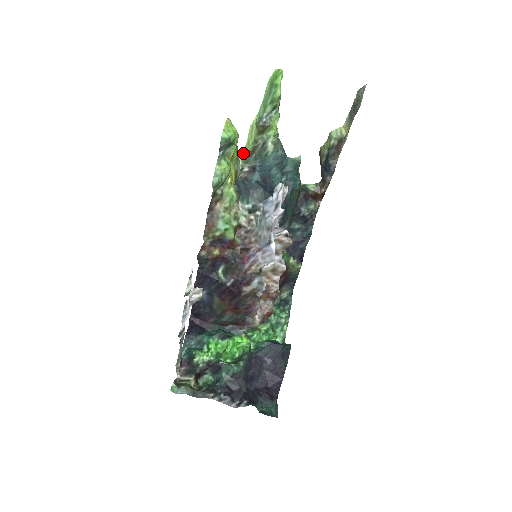
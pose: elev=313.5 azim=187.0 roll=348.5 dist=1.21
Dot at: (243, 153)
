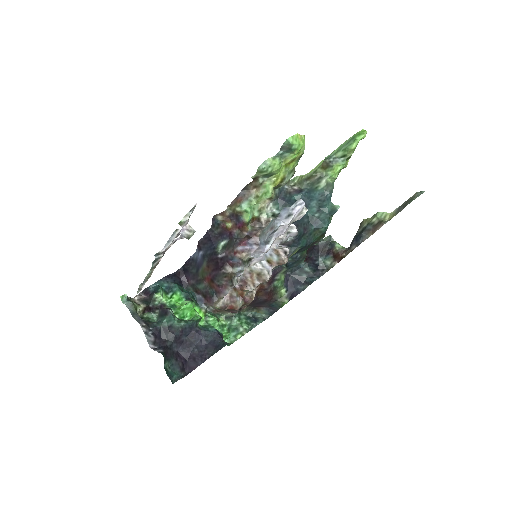
Dot at: (302, 175)
